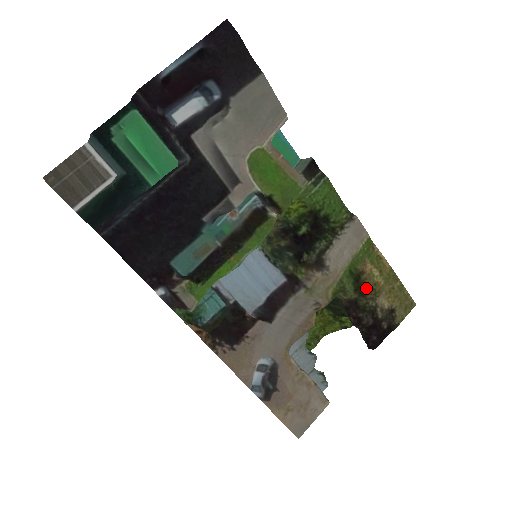
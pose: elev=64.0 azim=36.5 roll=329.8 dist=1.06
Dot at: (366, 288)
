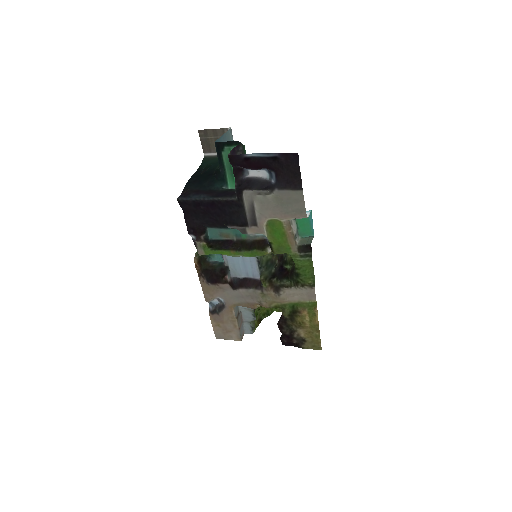
Dot at: (296, 319)
